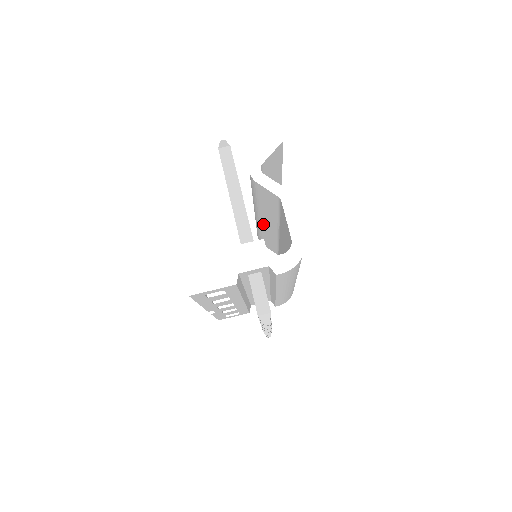
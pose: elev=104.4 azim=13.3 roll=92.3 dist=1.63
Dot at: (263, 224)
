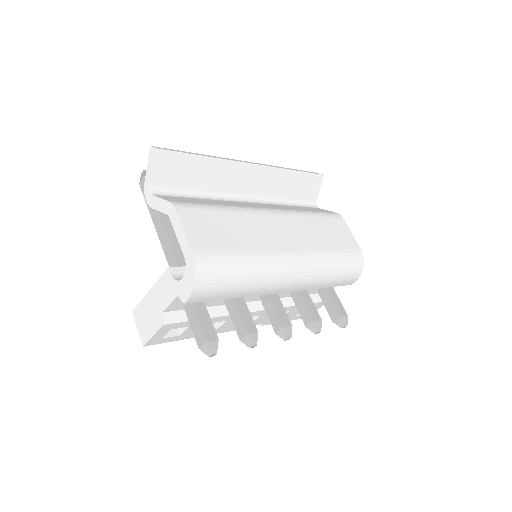
Dot at: occluded
